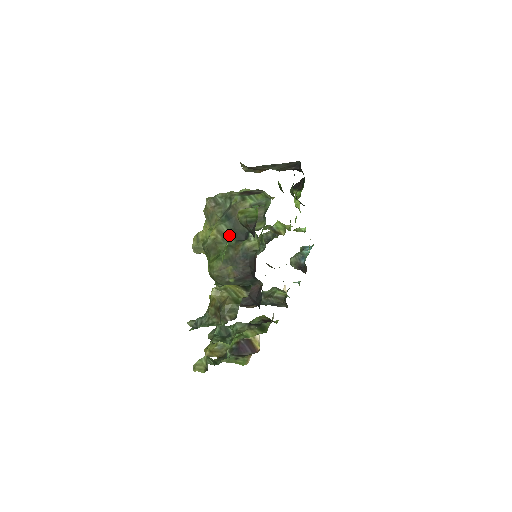
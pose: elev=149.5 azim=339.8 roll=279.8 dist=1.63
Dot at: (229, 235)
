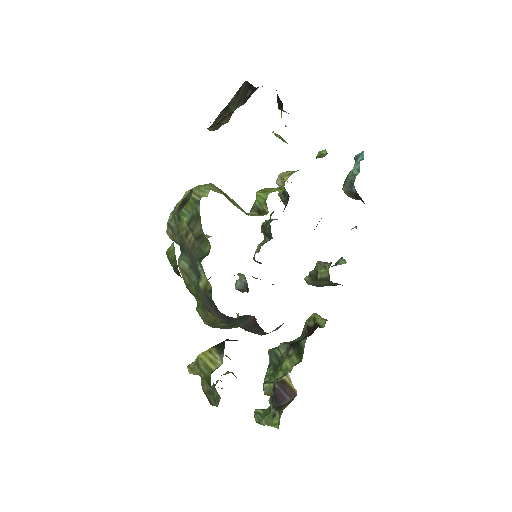
Dot at: (191, 272)
